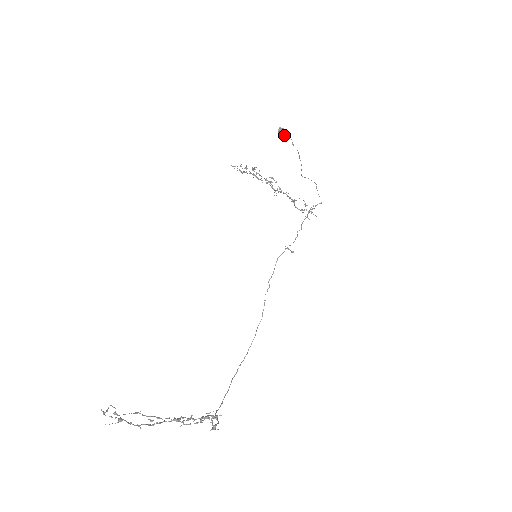
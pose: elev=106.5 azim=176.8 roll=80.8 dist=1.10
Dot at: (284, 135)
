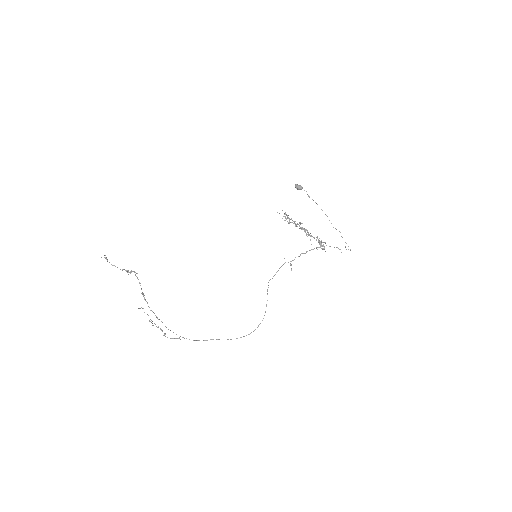
Dot at: (299, 189)
